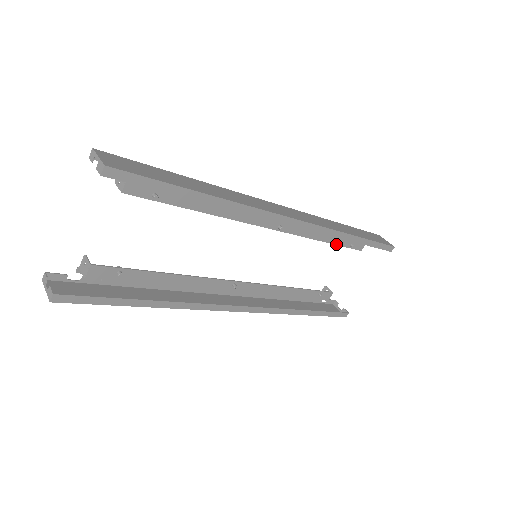
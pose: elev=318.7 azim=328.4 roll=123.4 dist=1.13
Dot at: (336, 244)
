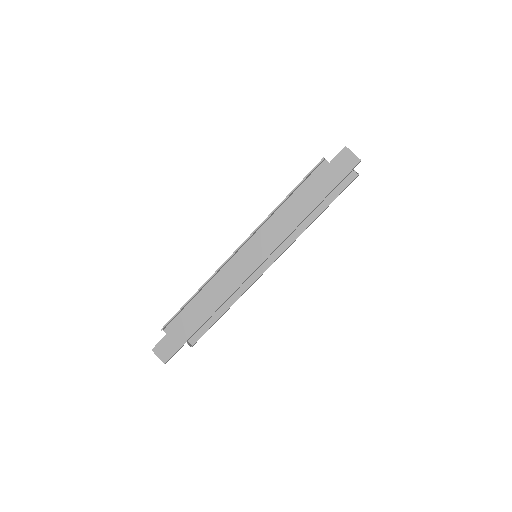
Dot at: occluded
